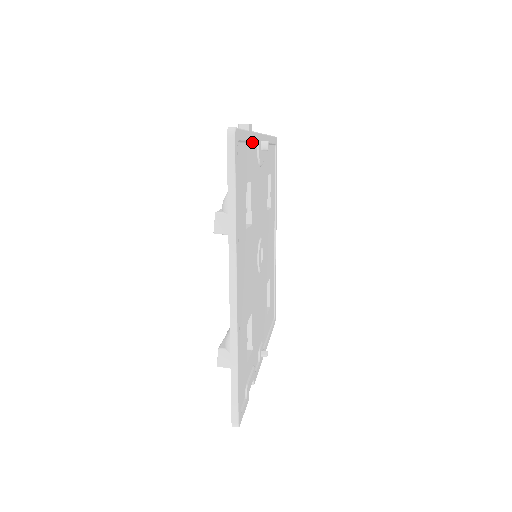
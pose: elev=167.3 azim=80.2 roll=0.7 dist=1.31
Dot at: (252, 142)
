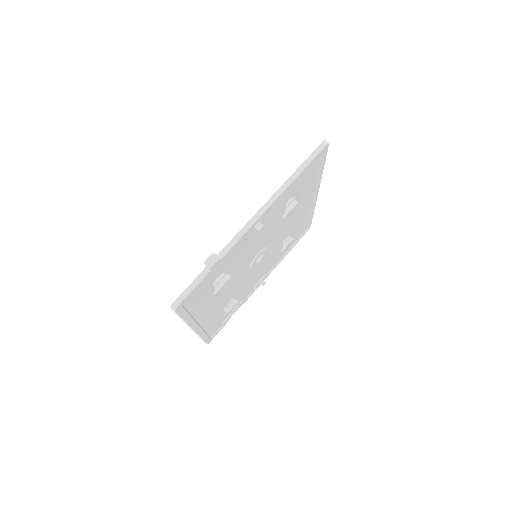
Dot at: (226, 256)
